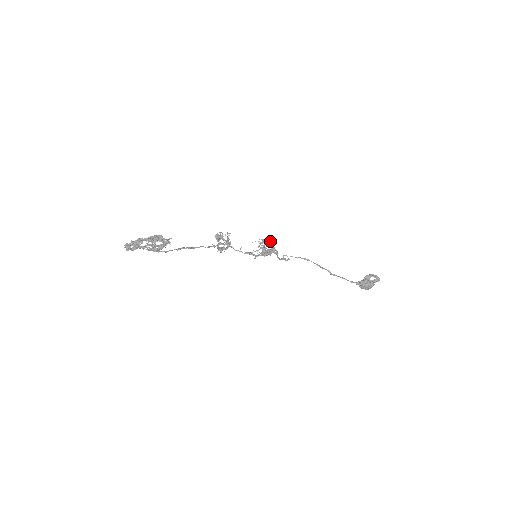
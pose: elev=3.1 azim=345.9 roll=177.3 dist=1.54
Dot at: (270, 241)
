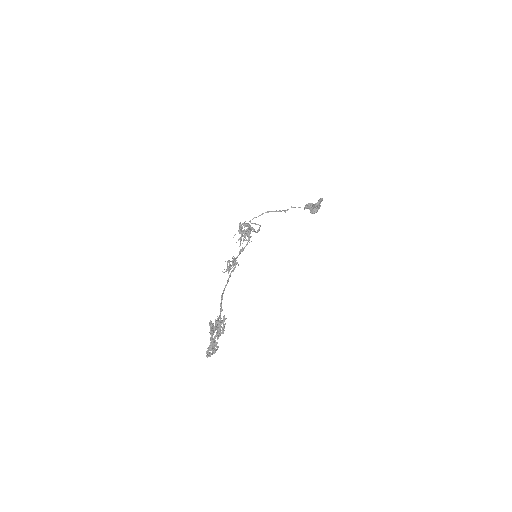
Dot at: (248, 226)
